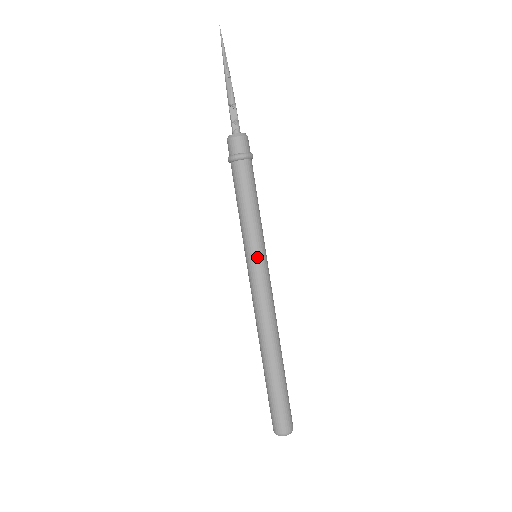
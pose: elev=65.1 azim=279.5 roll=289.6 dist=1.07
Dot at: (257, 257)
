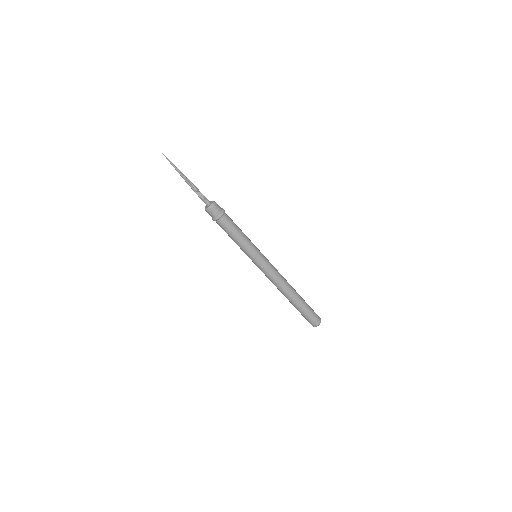
Dot at: (259, 256)
